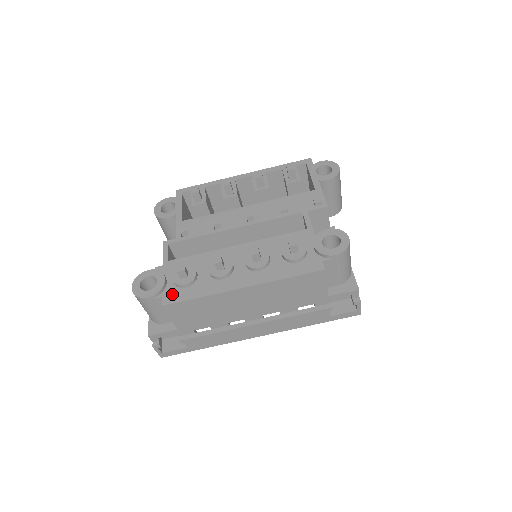
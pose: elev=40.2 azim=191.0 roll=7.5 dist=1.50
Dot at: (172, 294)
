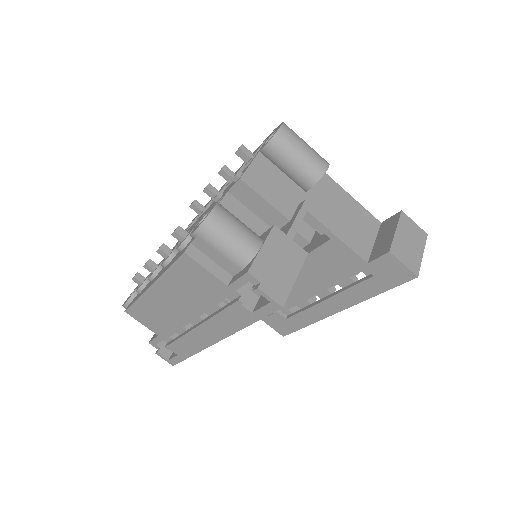
Dot at: (133, 300)
